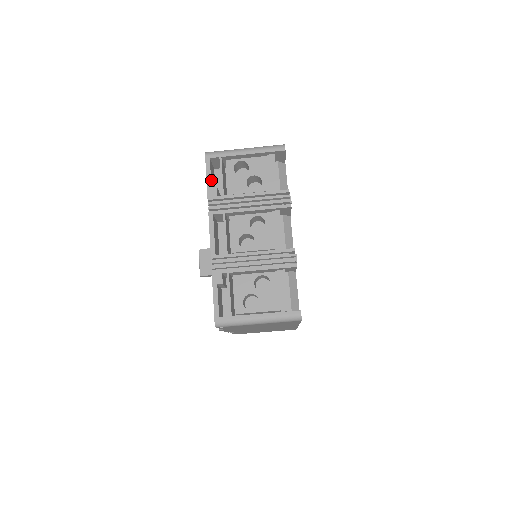
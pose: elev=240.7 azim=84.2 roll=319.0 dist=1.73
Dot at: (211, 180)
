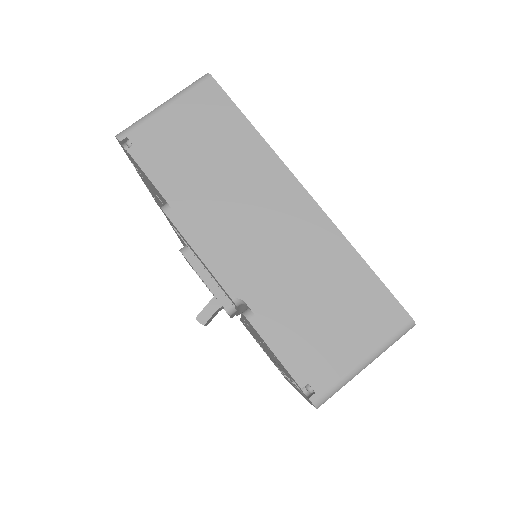
Dot at: occluded
